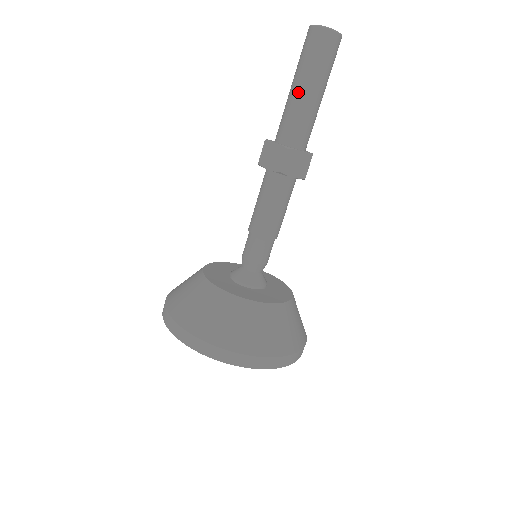
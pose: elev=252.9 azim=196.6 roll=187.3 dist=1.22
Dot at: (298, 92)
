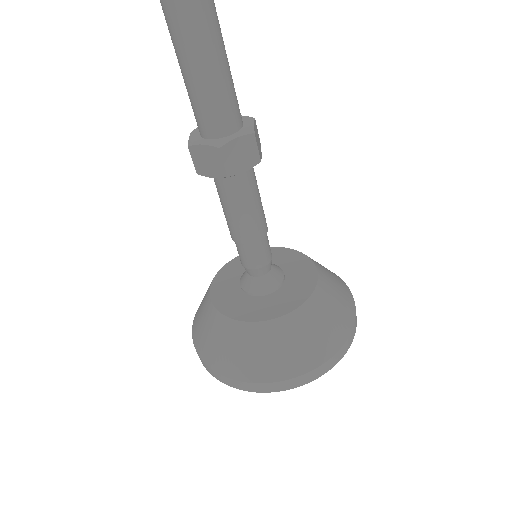
Dot at: (189, 66)
